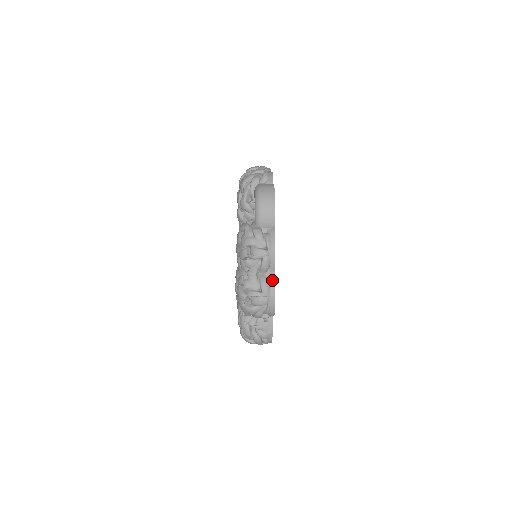
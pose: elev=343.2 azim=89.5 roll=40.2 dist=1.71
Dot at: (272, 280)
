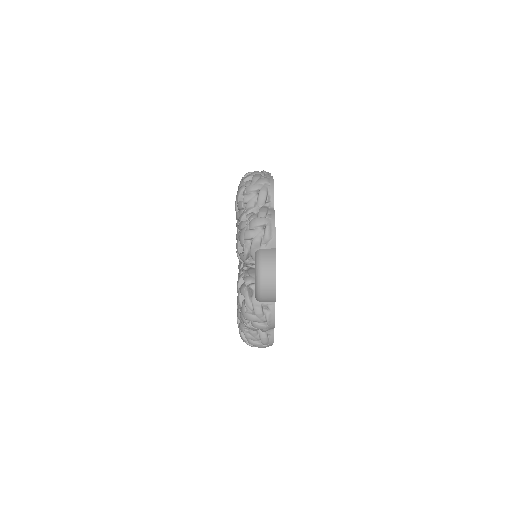
Dot at: (271, 335)
